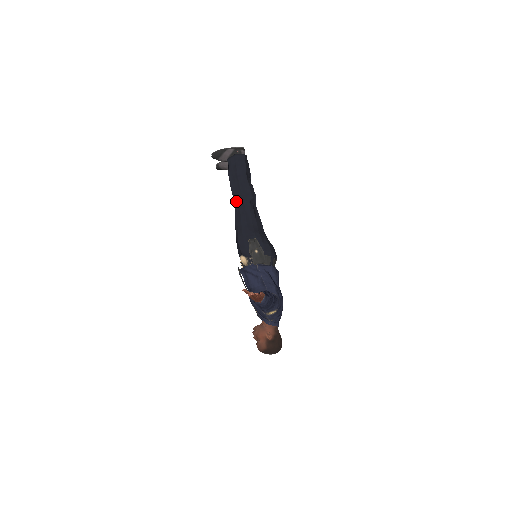
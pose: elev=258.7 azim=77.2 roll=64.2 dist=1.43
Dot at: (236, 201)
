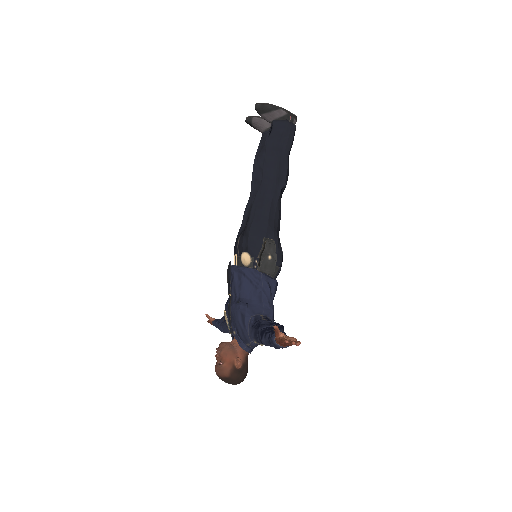
Dot at: (265, 180)
